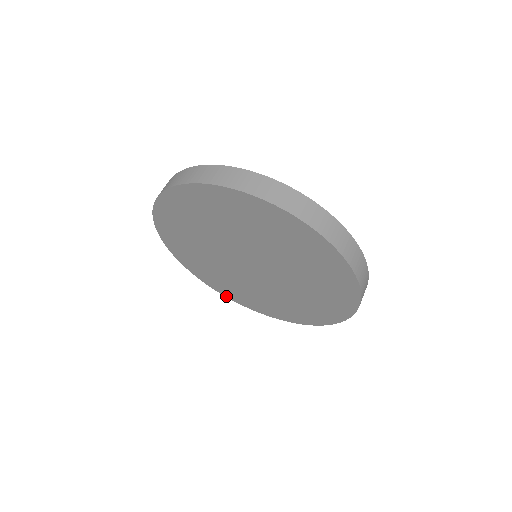
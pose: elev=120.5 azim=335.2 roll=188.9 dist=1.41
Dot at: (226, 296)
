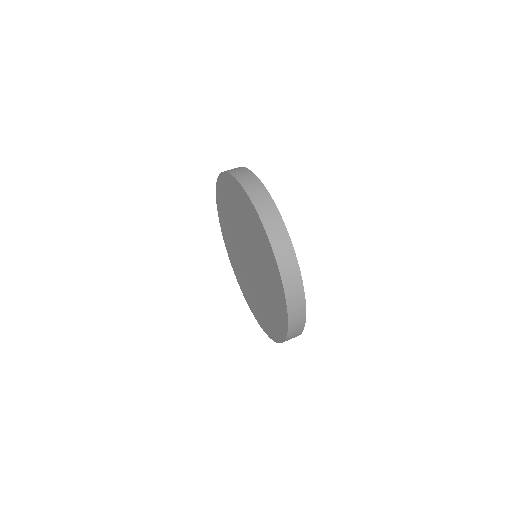
Dot at: (258, 321)
